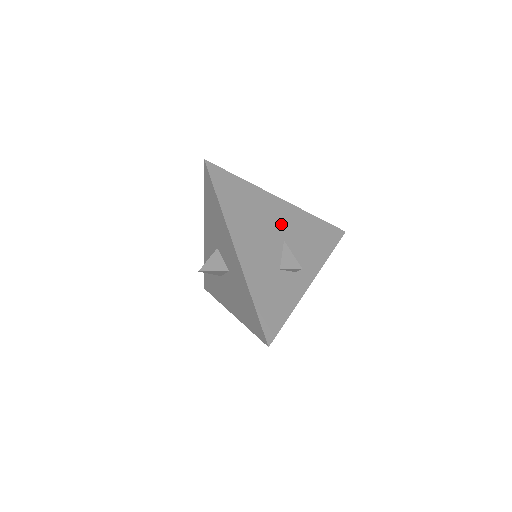
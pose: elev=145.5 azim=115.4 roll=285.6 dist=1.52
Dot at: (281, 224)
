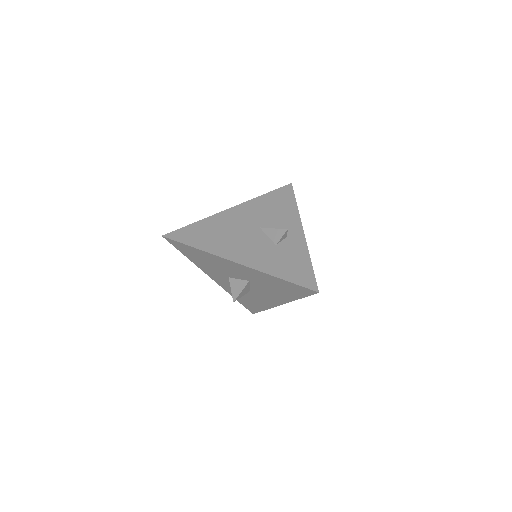
Dot at: (247, 221)
